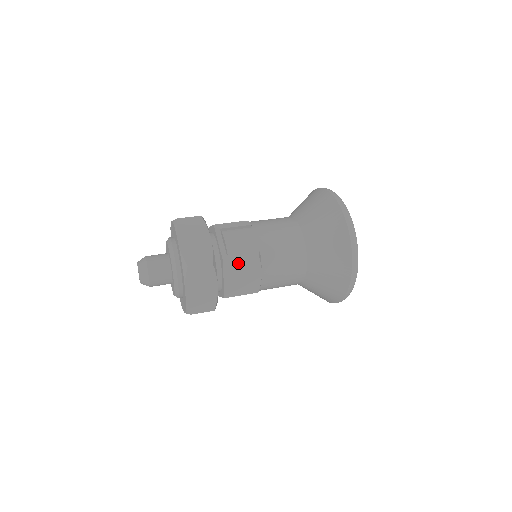
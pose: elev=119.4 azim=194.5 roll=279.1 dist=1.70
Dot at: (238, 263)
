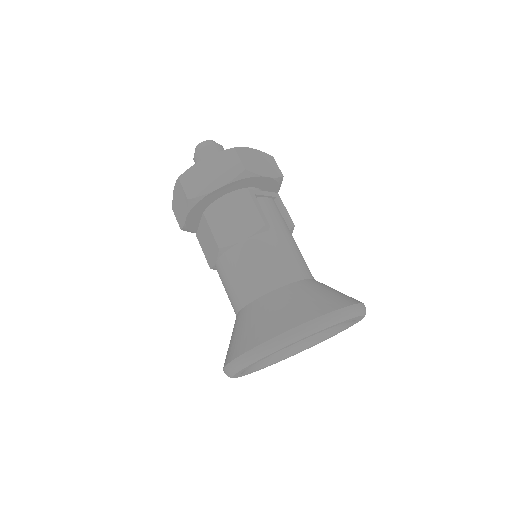
Dot at: (250, 206)
